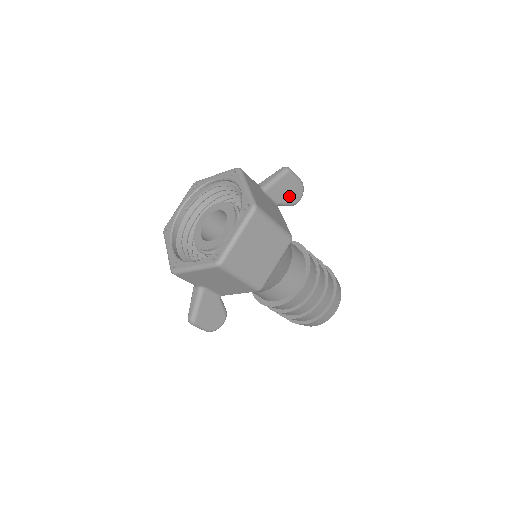
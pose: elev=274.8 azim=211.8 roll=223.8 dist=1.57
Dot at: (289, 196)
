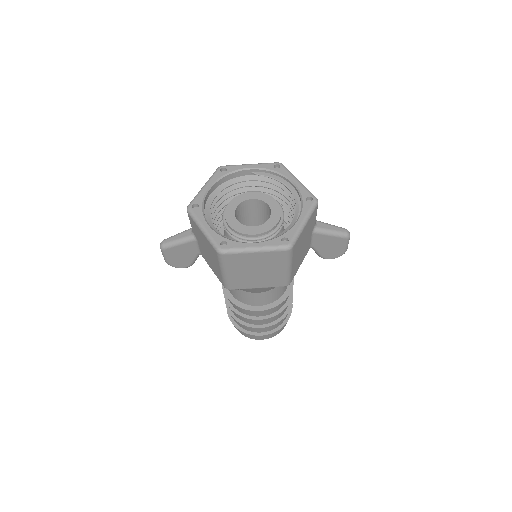
Dot at: (326, 250)
